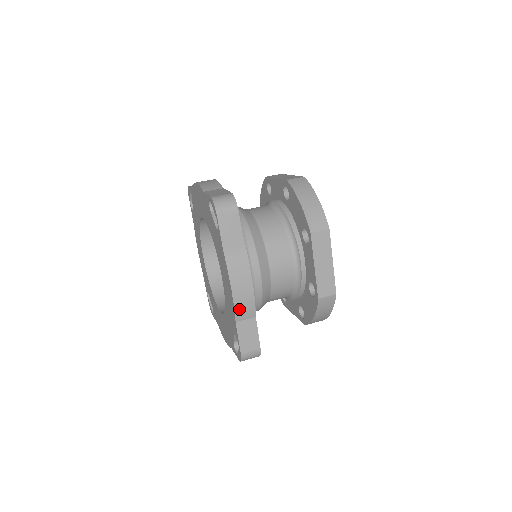
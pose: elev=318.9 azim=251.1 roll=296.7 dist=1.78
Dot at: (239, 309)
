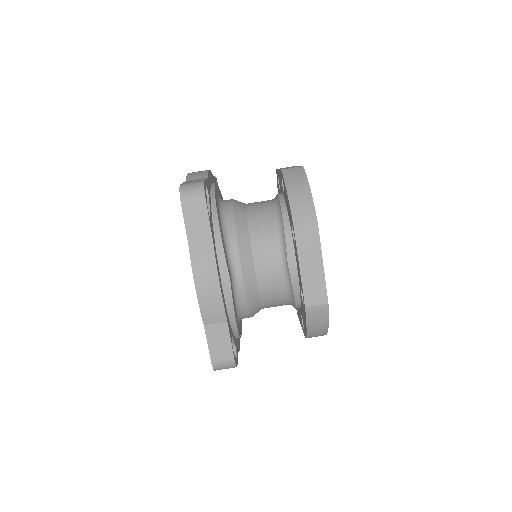
Dot at: occluded
